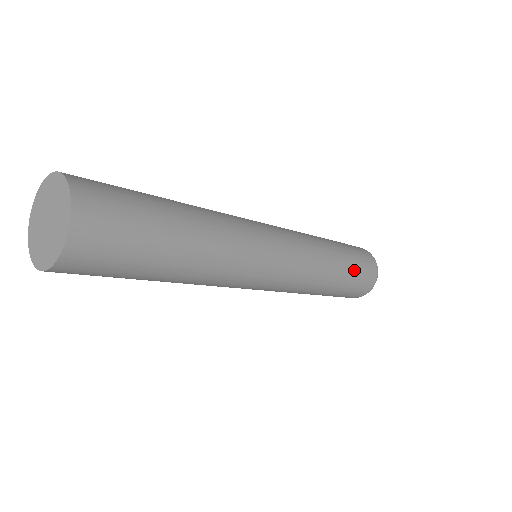
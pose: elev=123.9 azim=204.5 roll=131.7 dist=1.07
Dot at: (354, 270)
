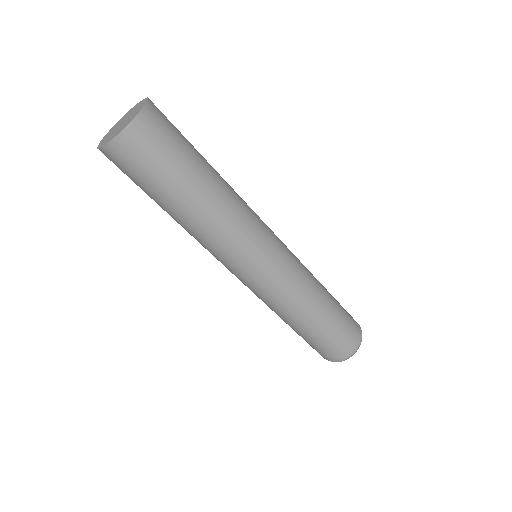
Dot at: (335, 324)
